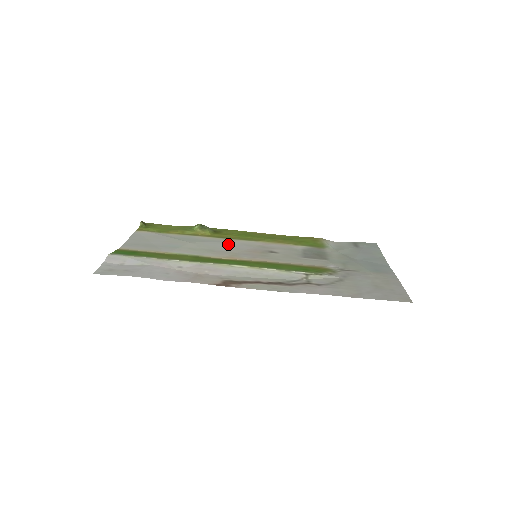
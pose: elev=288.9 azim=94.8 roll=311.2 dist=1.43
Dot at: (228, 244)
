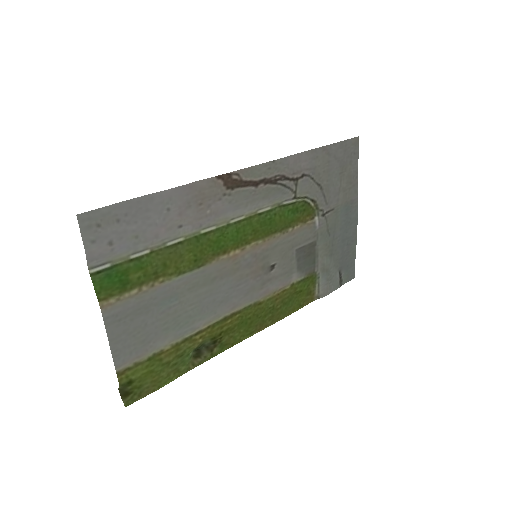
Dot at: (229, 296)
